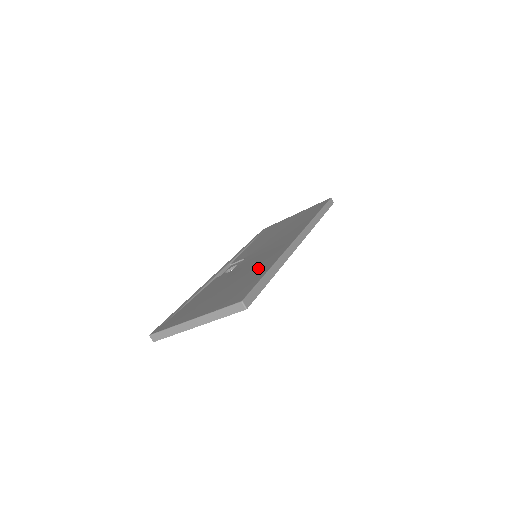
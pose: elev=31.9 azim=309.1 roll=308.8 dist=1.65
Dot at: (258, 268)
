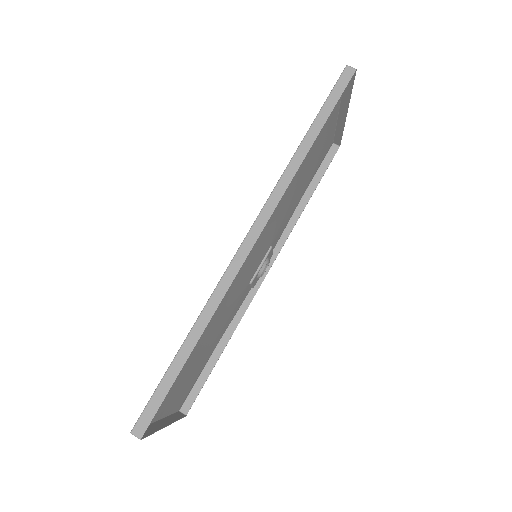
Dot at: occluded
